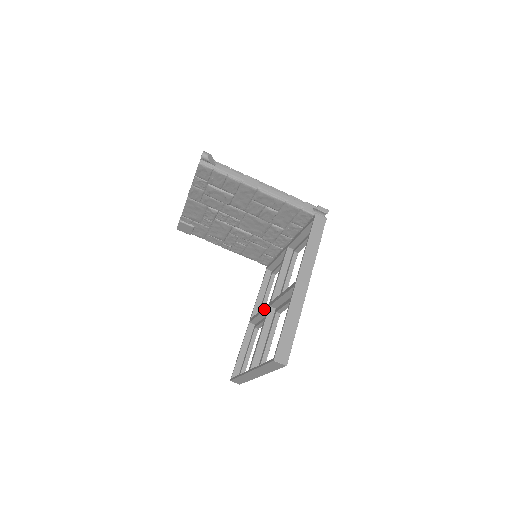
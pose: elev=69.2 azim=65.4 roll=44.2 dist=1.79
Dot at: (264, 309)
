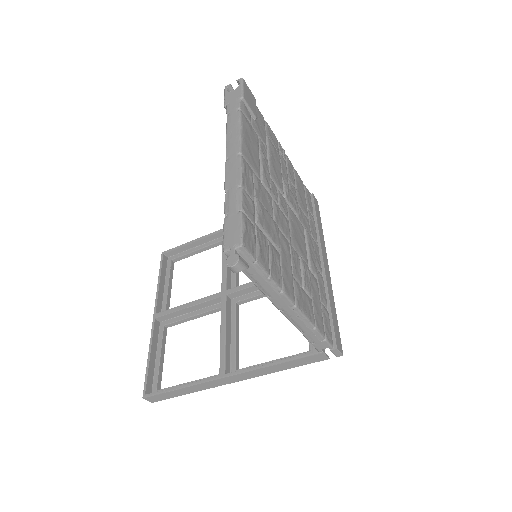
Dot at: (223, 279)
